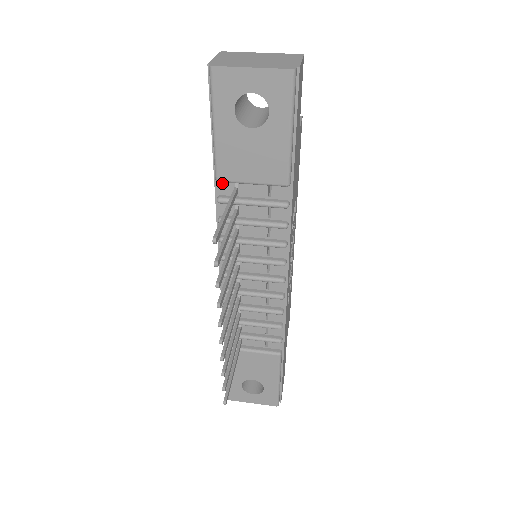
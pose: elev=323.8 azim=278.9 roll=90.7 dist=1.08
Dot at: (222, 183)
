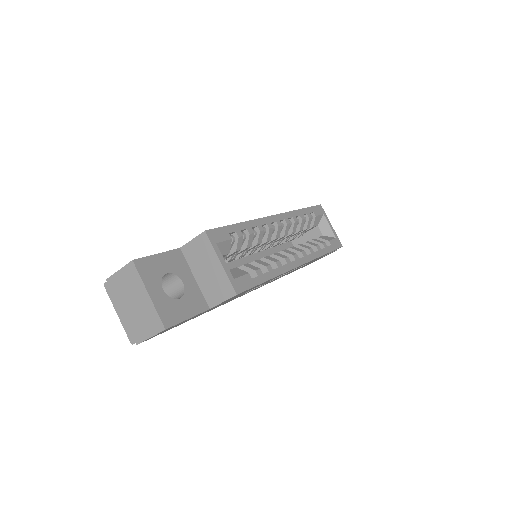
Dot at: occluded
